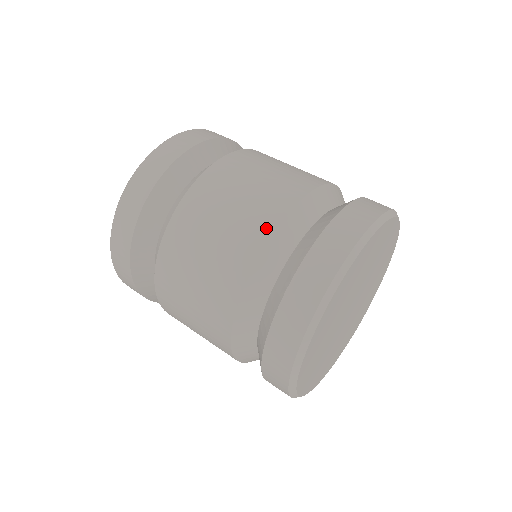
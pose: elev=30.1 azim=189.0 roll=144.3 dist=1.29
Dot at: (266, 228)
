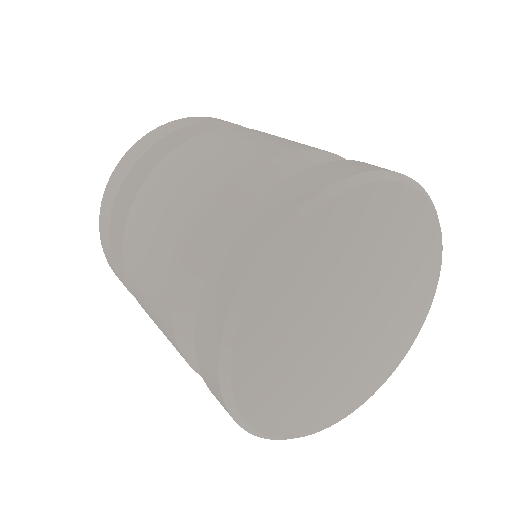
Dot at: (176, 250)
